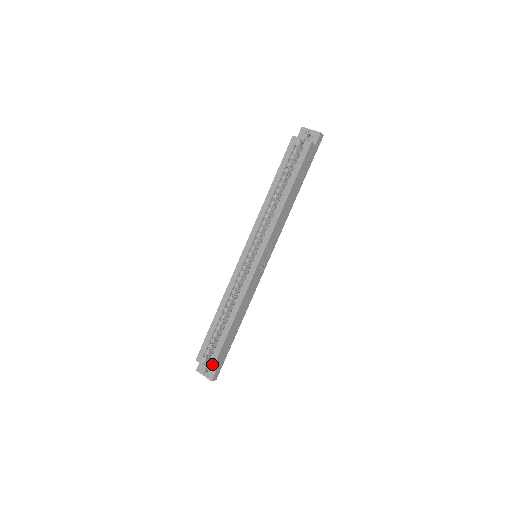
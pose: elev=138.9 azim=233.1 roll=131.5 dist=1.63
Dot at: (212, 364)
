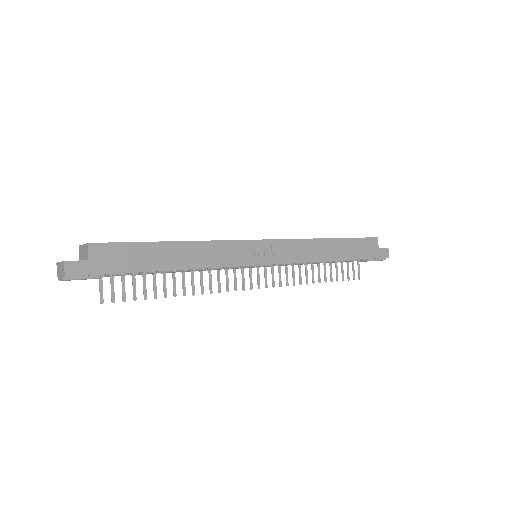
Dot at: (99, 243)
